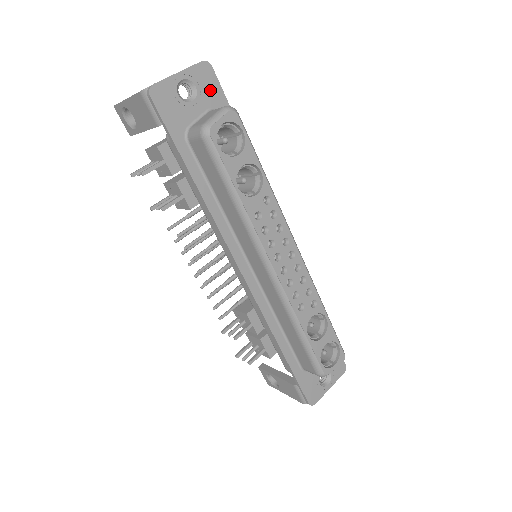
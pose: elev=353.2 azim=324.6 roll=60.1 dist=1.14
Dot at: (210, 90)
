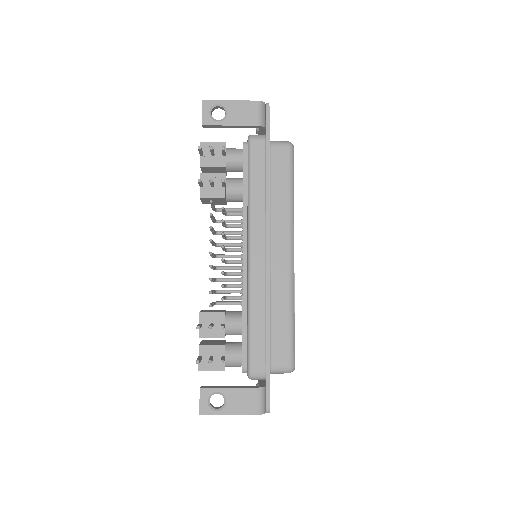
Dot at: occluded
